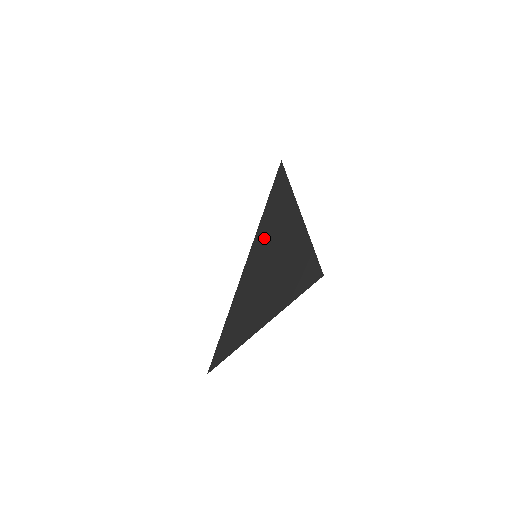
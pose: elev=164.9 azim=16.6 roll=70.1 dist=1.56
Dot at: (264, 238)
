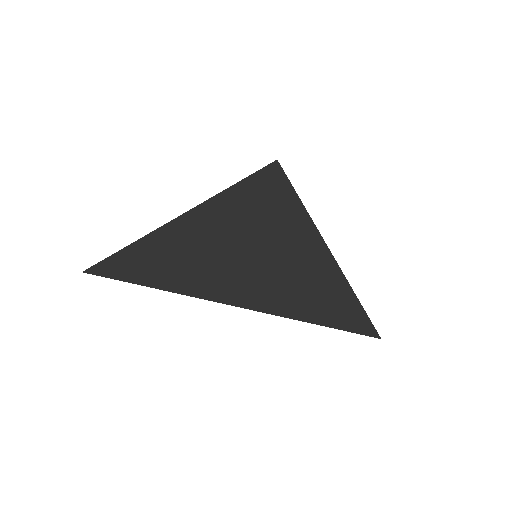
Dot at: occluded
